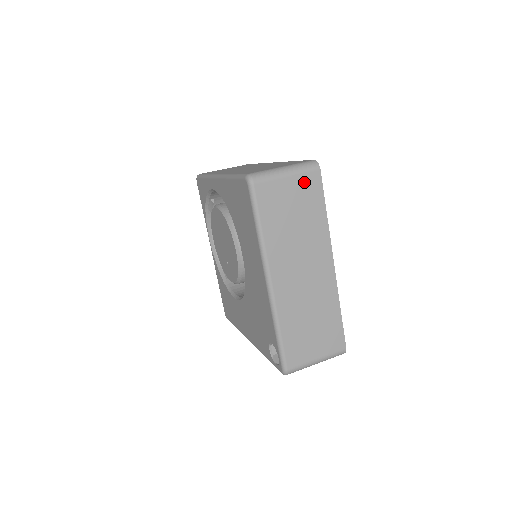
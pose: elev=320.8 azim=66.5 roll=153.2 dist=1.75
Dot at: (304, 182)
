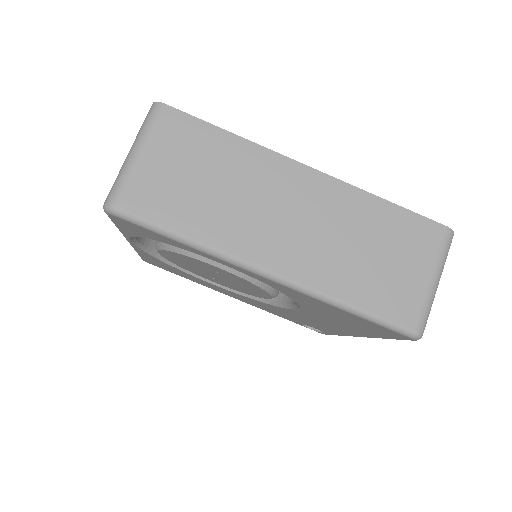
Dot at: occluded
